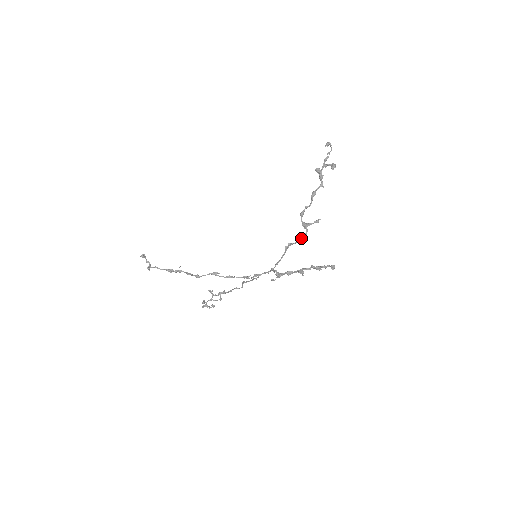
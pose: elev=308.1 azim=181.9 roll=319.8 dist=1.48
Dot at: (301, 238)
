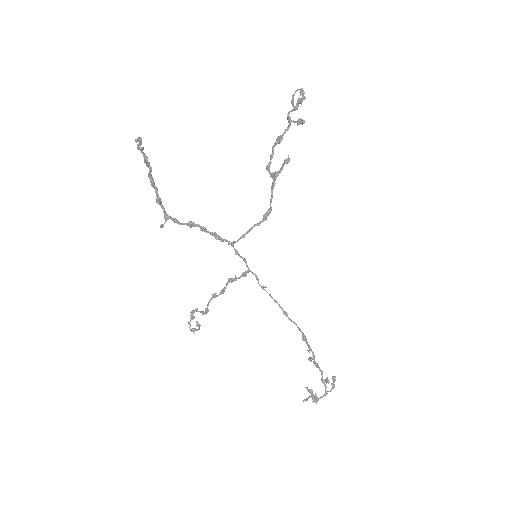
Dot at: (272, 192)
